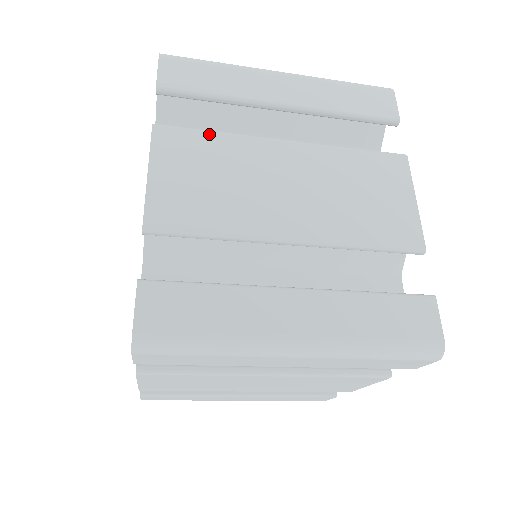
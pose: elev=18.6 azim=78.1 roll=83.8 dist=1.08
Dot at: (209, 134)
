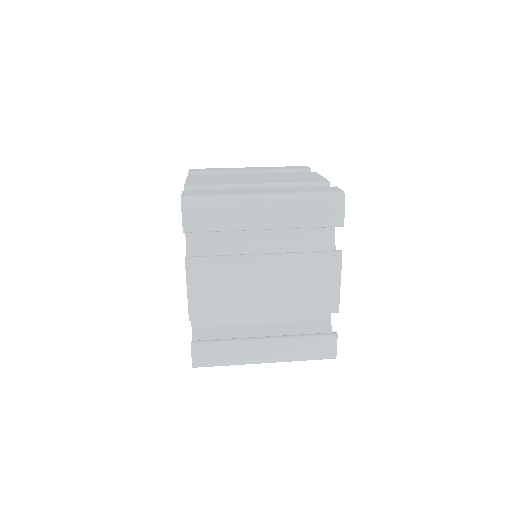
Dot at: (218, 261)
